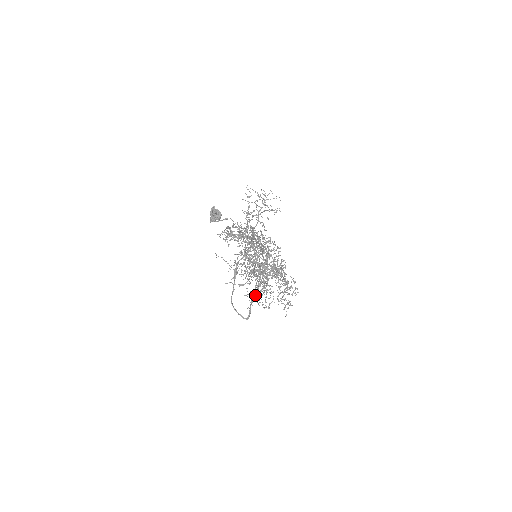
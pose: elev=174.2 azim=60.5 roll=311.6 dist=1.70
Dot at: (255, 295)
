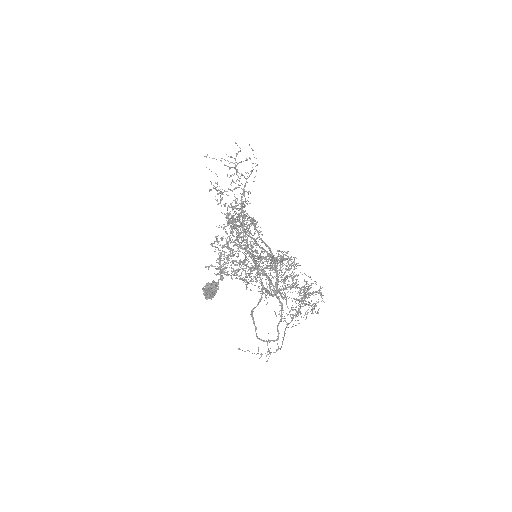
Dot at: occluded
